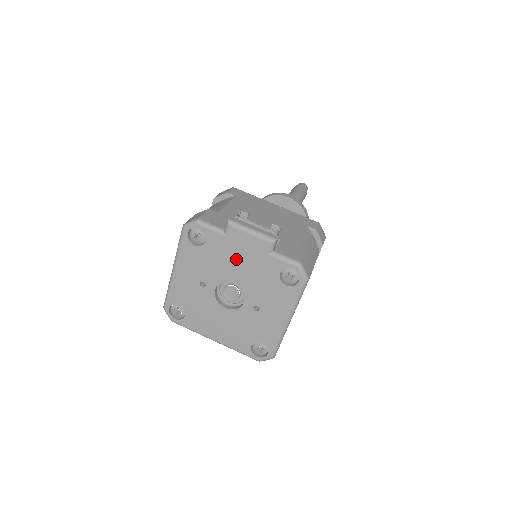
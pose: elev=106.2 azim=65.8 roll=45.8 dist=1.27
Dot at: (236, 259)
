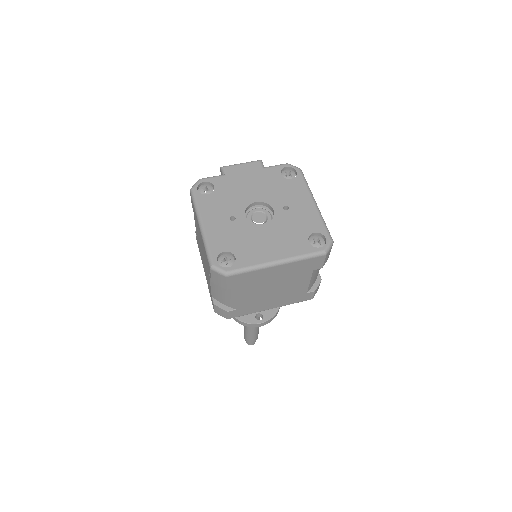
Dot at: (244, 184)
